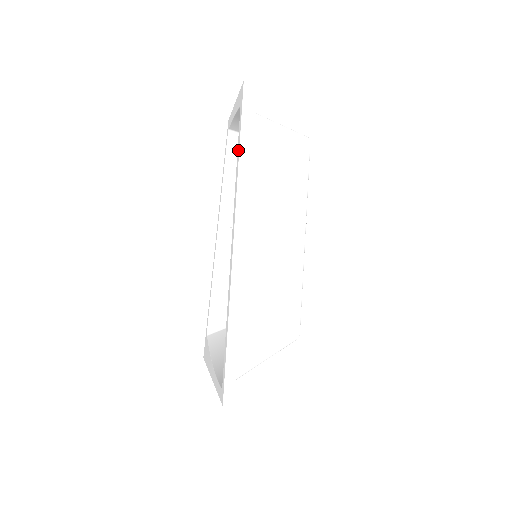
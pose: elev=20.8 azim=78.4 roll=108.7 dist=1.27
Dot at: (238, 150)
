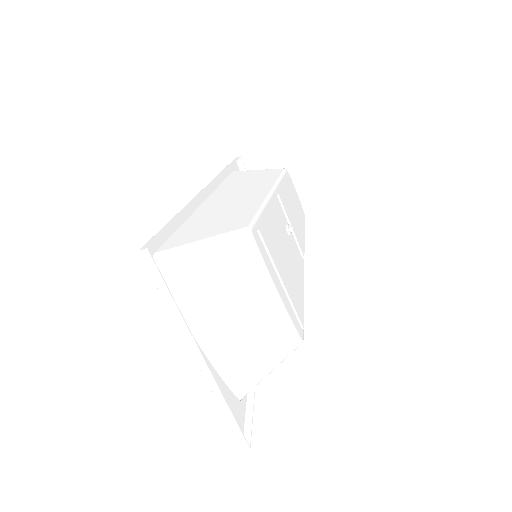
Dot at: (222, 176)
